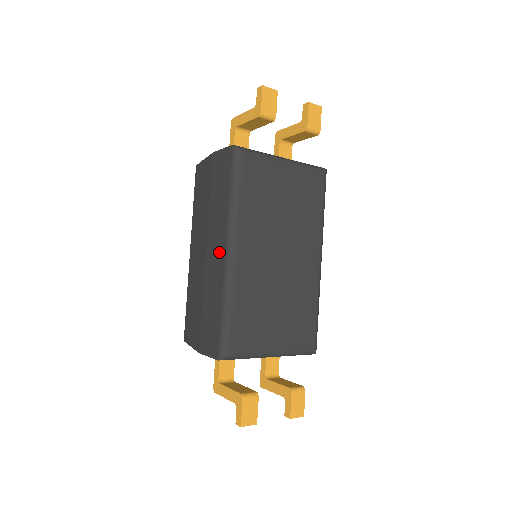
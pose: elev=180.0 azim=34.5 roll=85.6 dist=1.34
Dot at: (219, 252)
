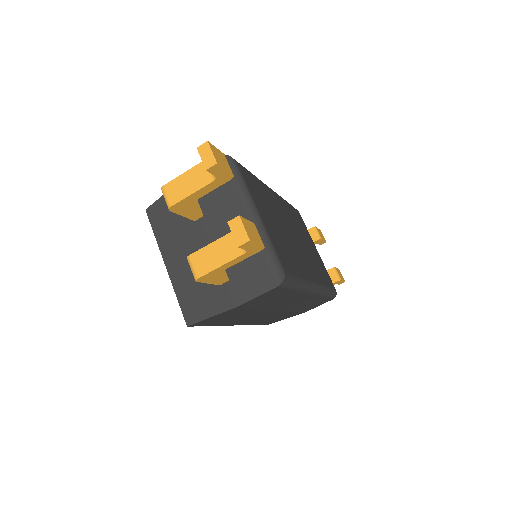
Dot at: occluded
